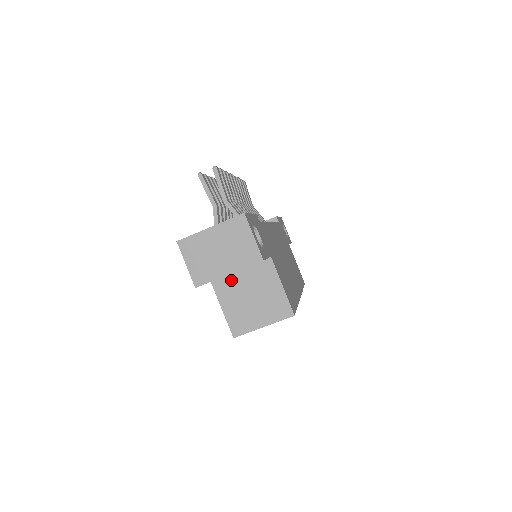
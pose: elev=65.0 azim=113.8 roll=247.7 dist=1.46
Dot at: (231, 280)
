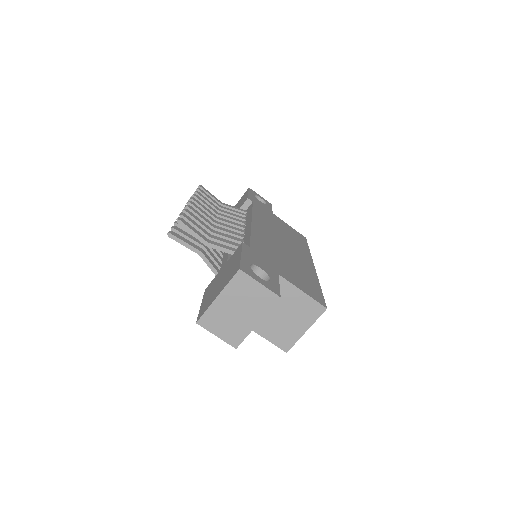
Dot at: occluded
